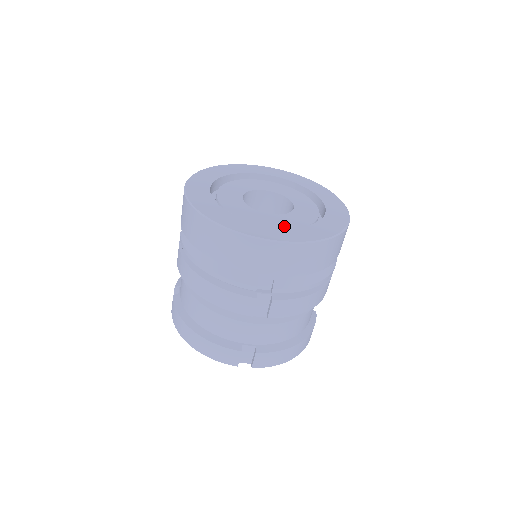
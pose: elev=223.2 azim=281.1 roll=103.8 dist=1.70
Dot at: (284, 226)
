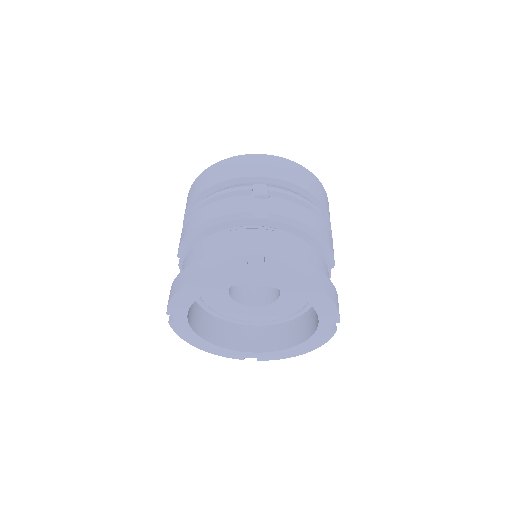
Dot at: occluded
